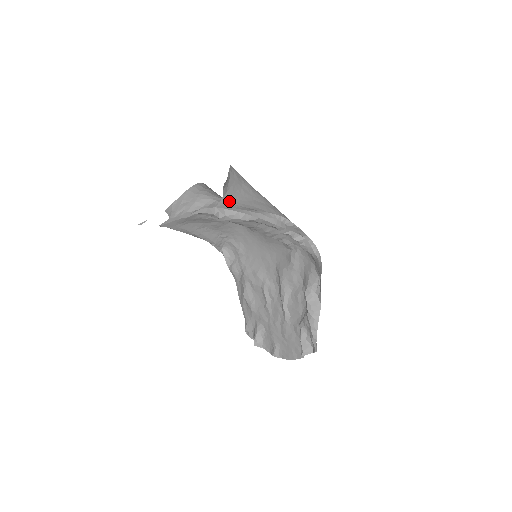
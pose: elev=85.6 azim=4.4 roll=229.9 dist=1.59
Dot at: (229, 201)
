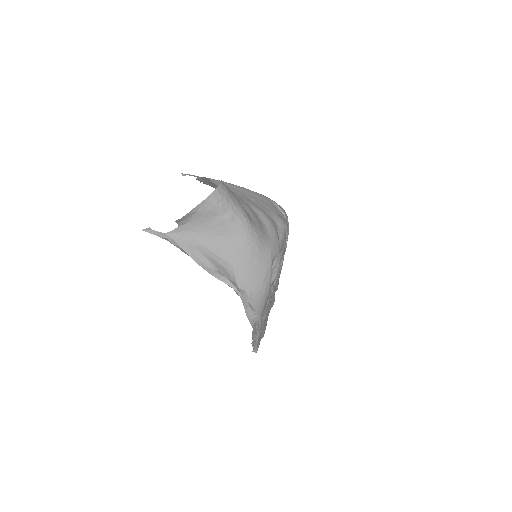
Dot at: (185, 231)
